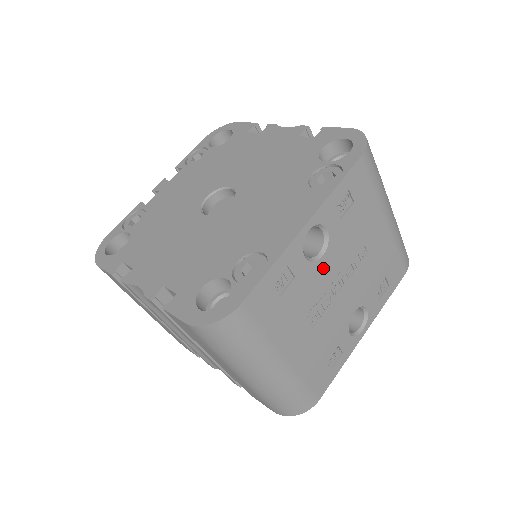
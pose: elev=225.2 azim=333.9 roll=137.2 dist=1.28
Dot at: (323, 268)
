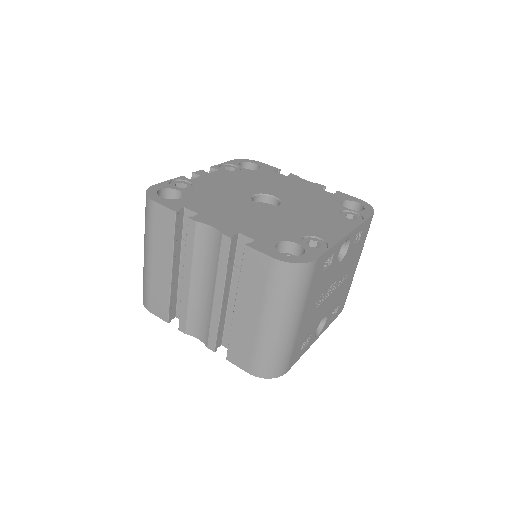
Dot at: (336, 270)
